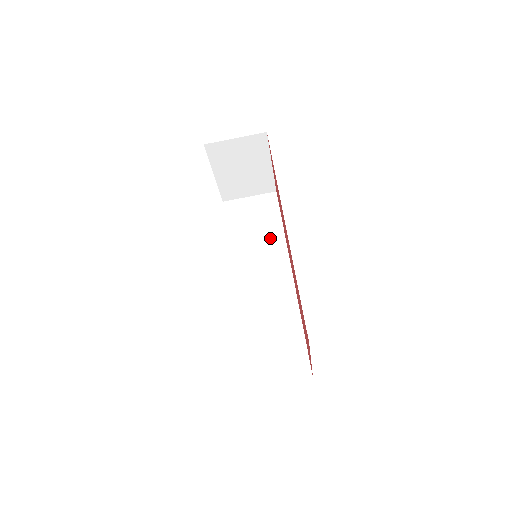
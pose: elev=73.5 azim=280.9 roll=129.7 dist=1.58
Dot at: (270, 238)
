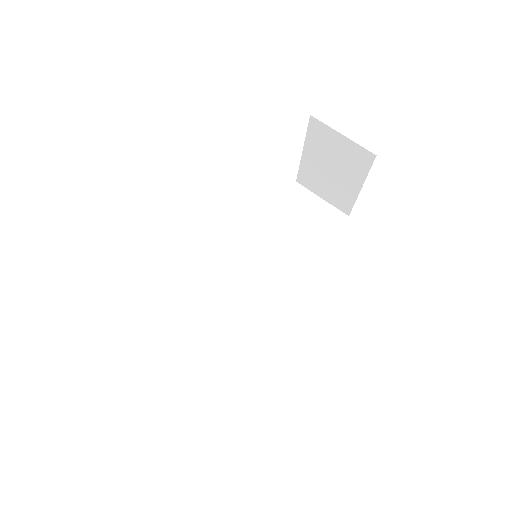
Dot at: (298, 251)
